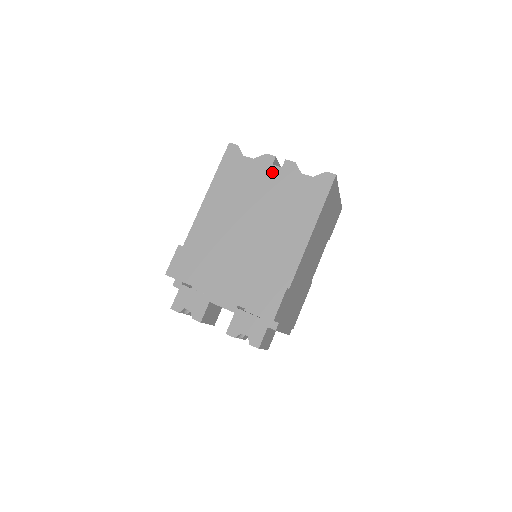
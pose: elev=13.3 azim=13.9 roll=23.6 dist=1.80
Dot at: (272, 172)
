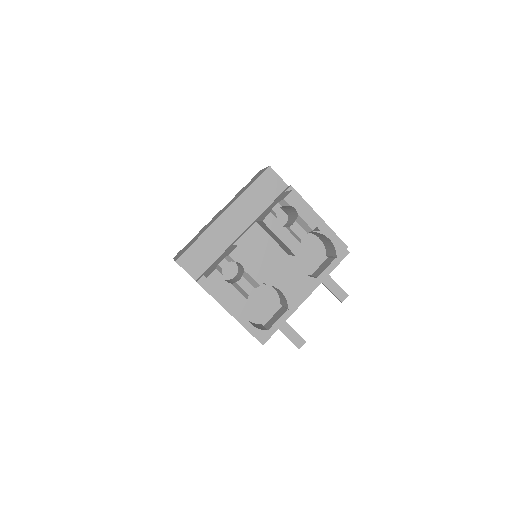
Dot at: occluded
